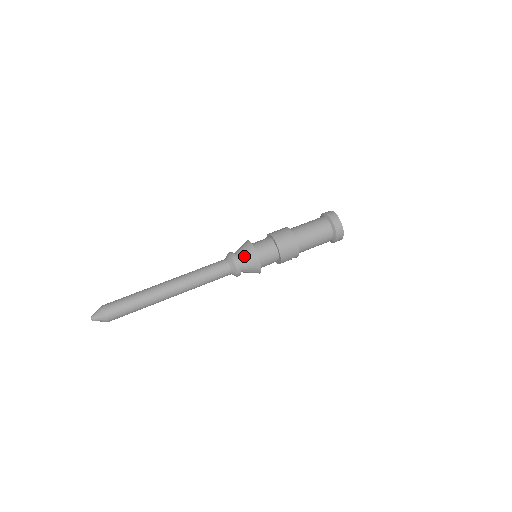
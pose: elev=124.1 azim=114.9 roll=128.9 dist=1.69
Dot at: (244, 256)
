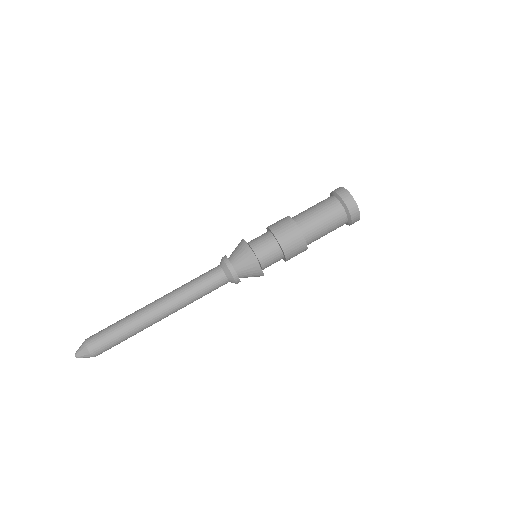
Dot at: (240, 261)
